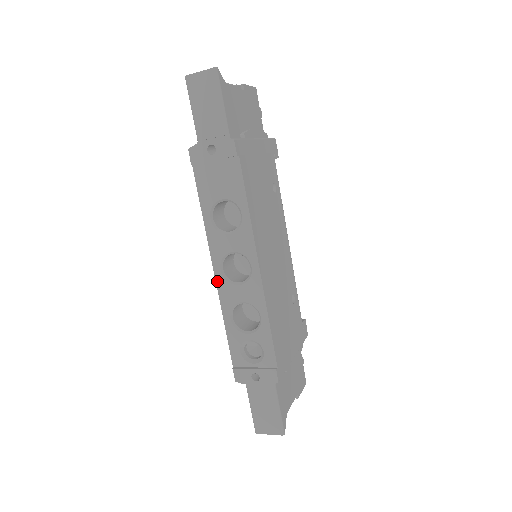
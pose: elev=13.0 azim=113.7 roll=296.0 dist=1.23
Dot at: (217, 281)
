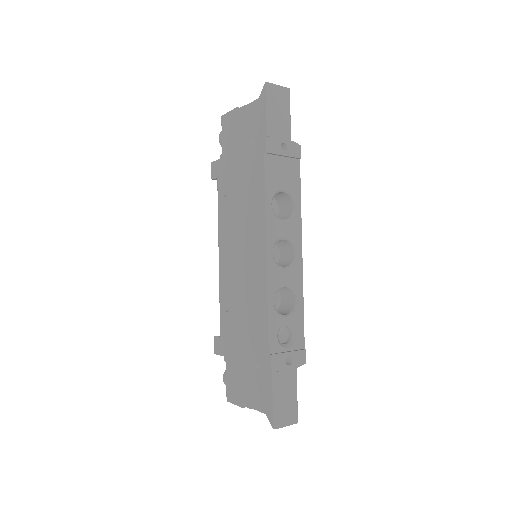
Dot at: (268, 263)
